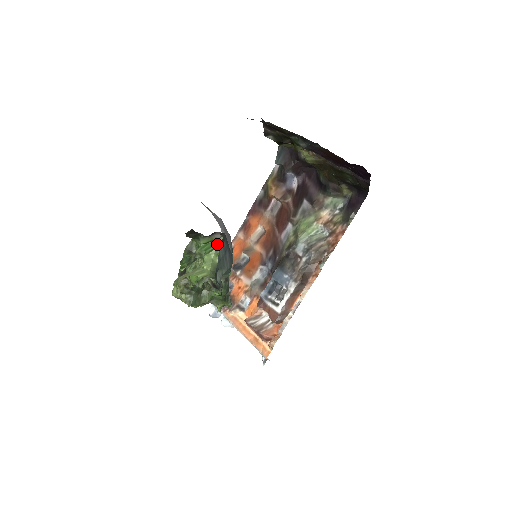
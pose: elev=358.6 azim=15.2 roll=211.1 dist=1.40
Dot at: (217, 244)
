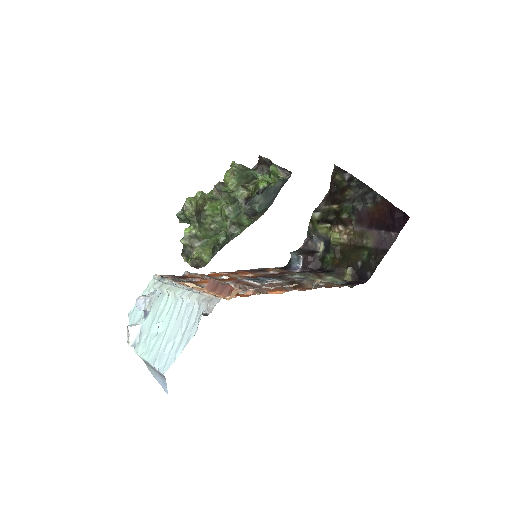
Dot at: (273, 184)
